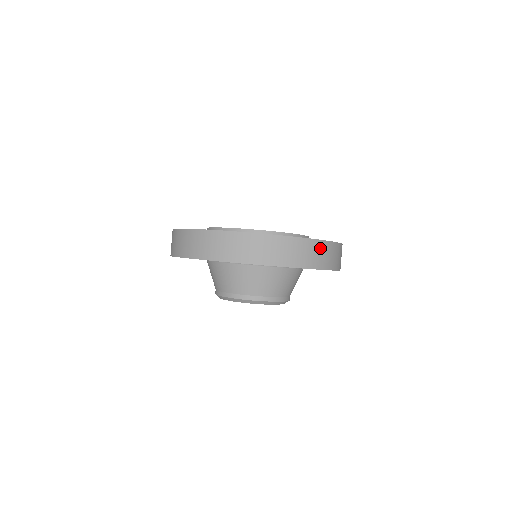
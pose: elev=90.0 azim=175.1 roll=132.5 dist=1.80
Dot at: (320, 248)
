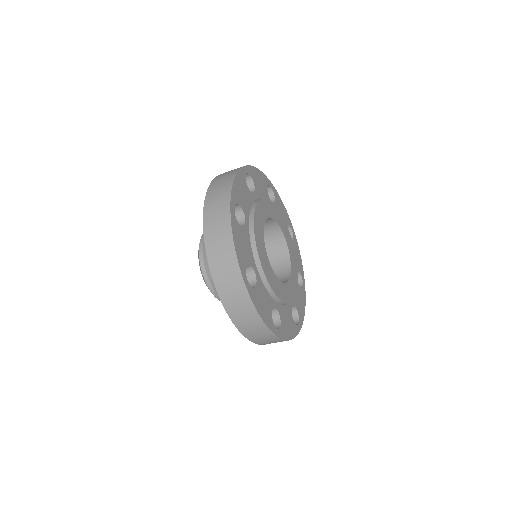
Dot at: (268, 336)
